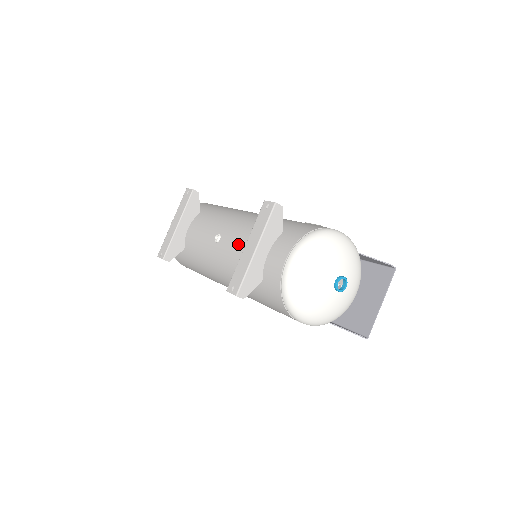
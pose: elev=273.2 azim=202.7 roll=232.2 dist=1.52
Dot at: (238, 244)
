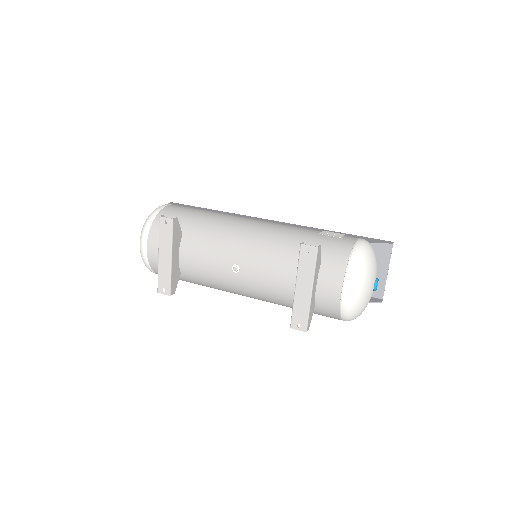
Dot at: (270, 275)
